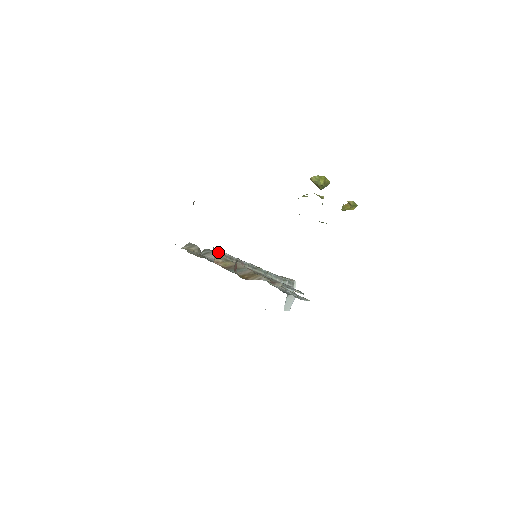
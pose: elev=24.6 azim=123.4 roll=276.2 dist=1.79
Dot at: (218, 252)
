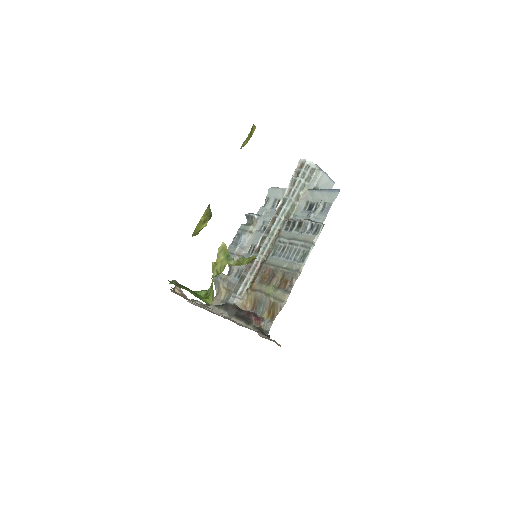
Dot at: (235, 304)
